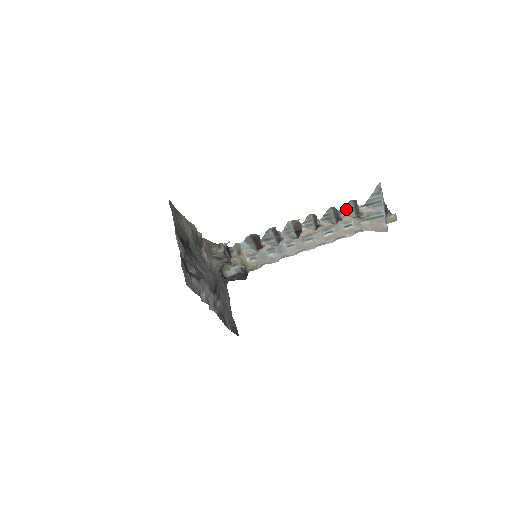
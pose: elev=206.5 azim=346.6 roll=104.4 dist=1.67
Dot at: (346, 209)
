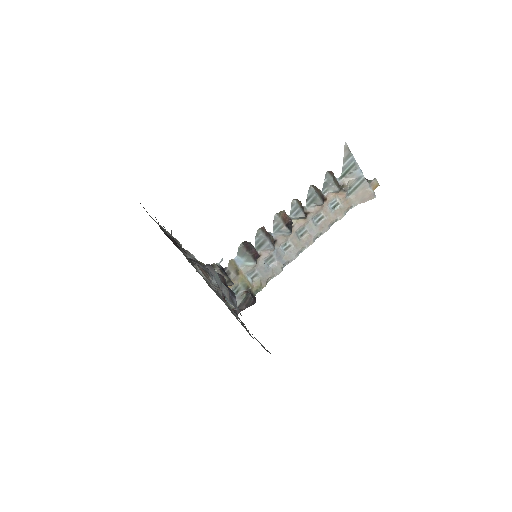
Dot at: (326, 185)
